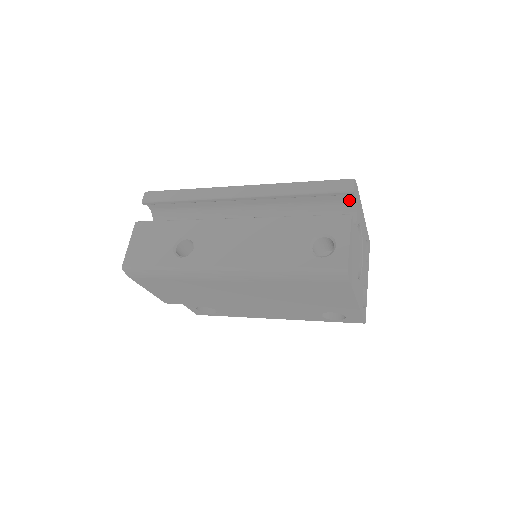
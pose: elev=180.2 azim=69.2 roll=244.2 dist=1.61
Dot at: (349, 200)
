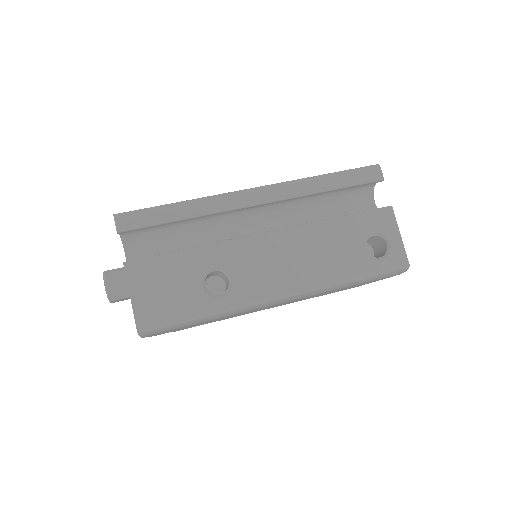
Dot at: (369, 185)
